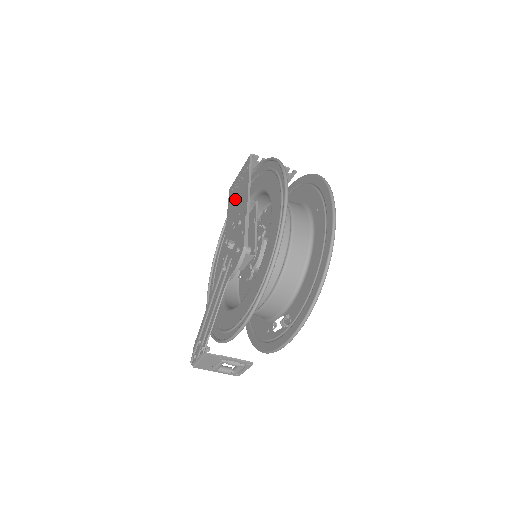
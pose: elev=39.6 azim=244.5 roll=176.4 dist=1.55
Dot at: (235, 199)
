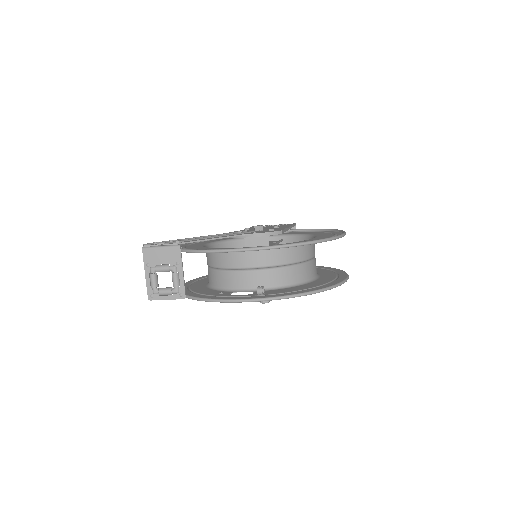
Dot at: (265, 227)
